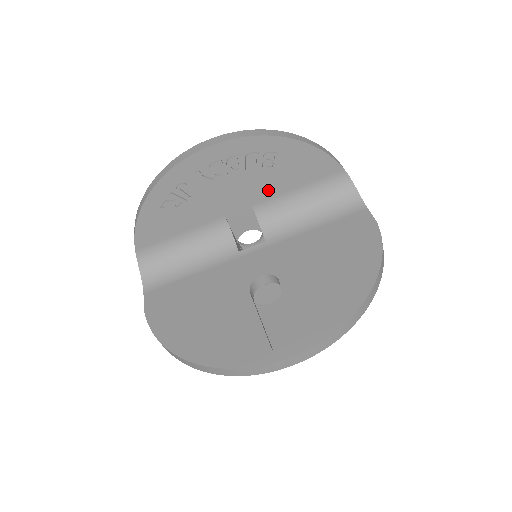
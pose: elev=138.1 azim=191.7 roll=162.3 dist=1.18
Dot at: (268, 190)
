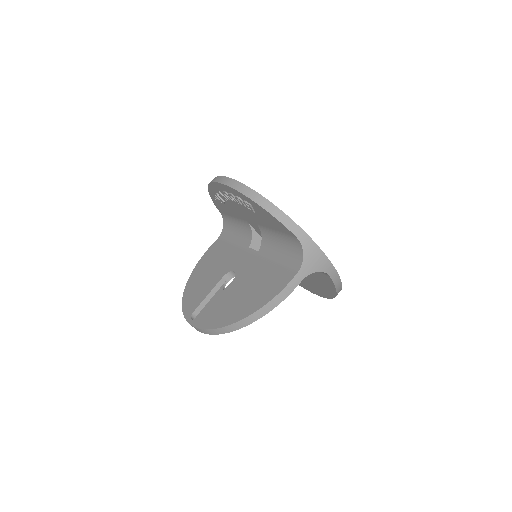
Dot at: (260, 221)
